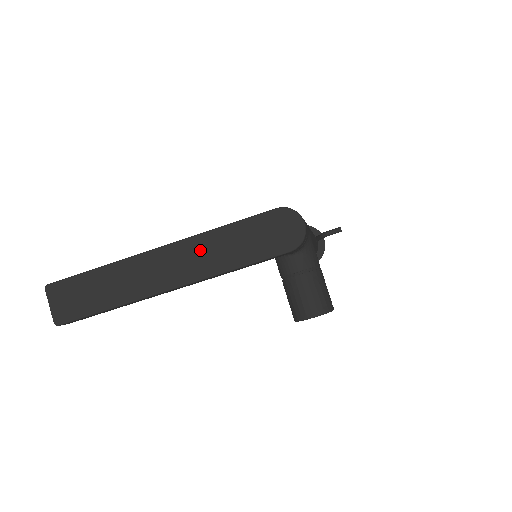
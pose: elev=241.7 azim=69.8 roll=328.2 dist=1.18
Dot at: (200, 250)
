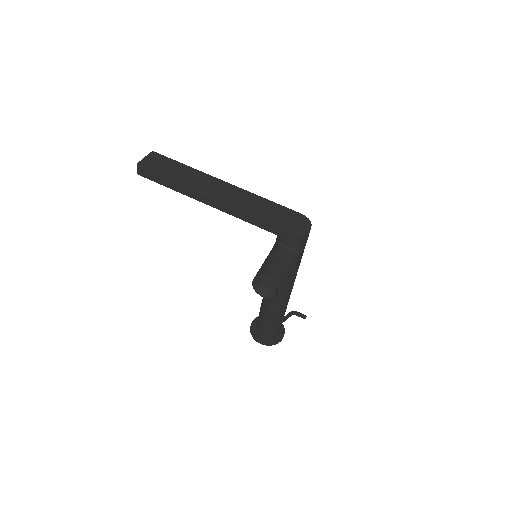
Dot at: (246, 197)
